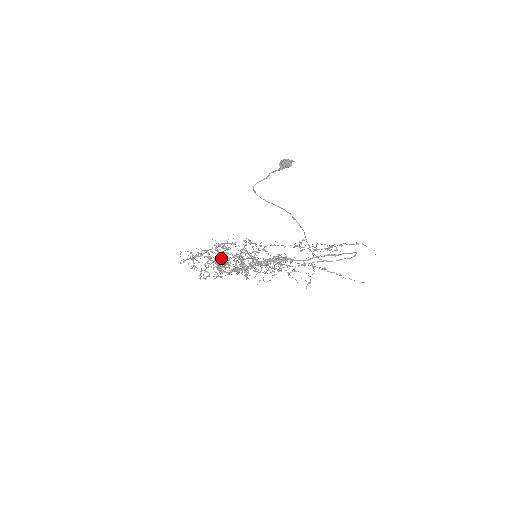
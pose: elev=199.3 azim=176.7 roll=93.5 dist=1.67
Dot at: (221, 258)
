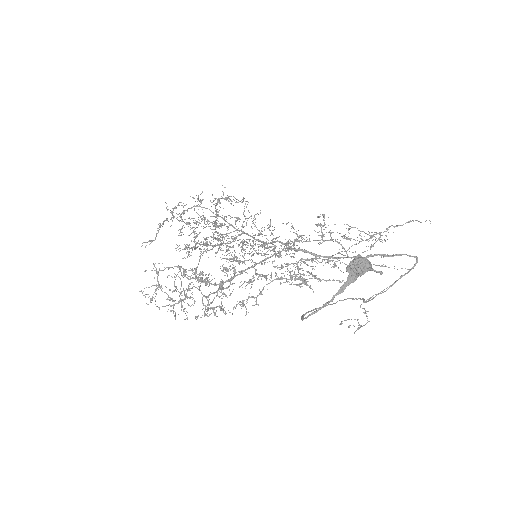
Dot at: (194, 249)
